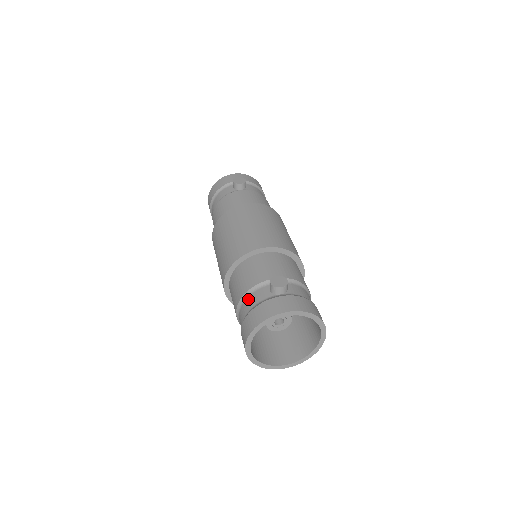
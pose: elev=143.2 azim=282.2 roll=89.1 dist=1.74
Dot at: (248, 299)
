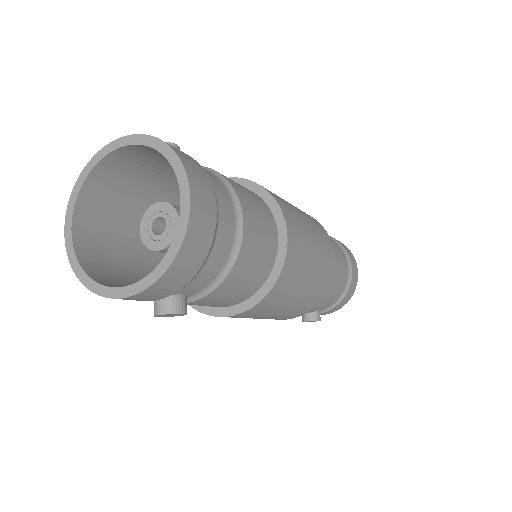
Dot at: (133, 199)
